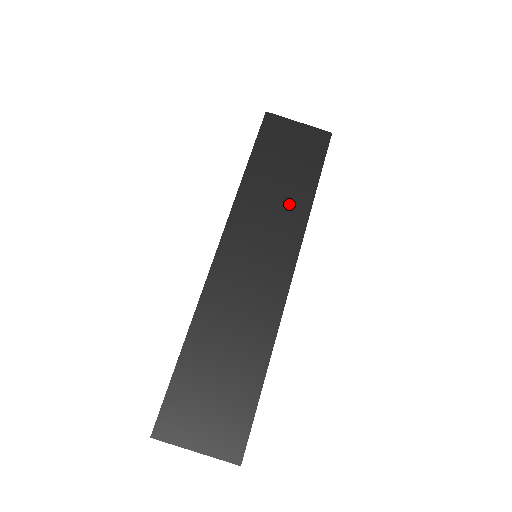
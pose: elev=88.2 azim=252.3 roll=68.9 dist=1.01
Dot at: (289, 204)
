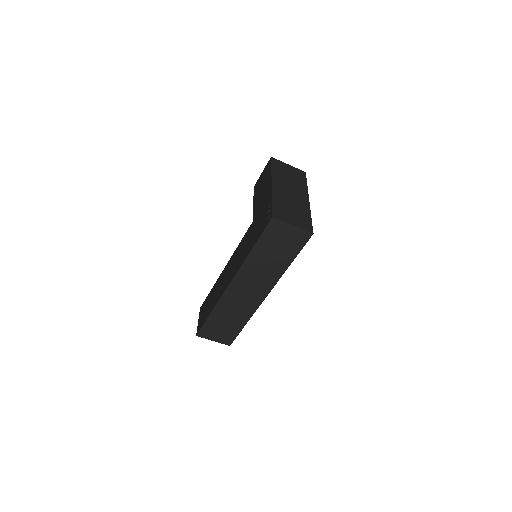
Dot at: (273, 269)
